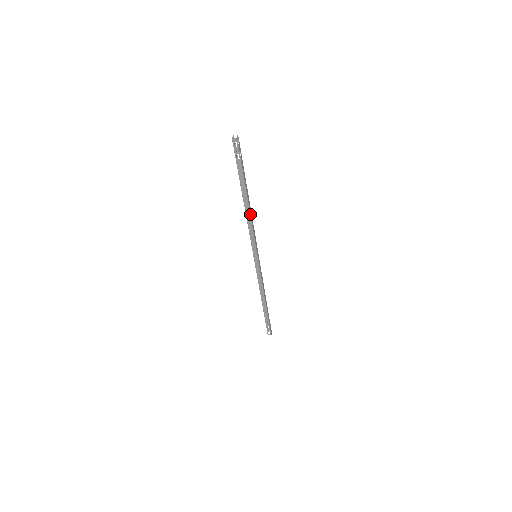
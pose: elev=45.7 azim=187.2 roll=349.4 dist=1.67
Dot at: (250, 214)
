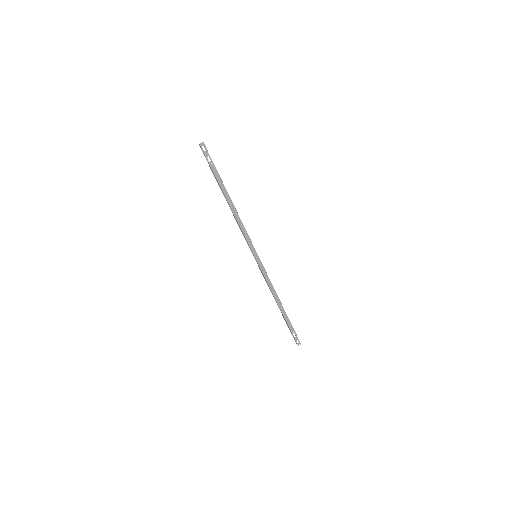
Dot at: (237, 212)
